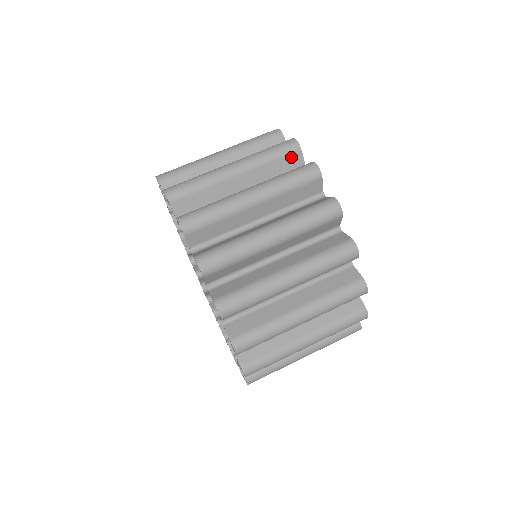
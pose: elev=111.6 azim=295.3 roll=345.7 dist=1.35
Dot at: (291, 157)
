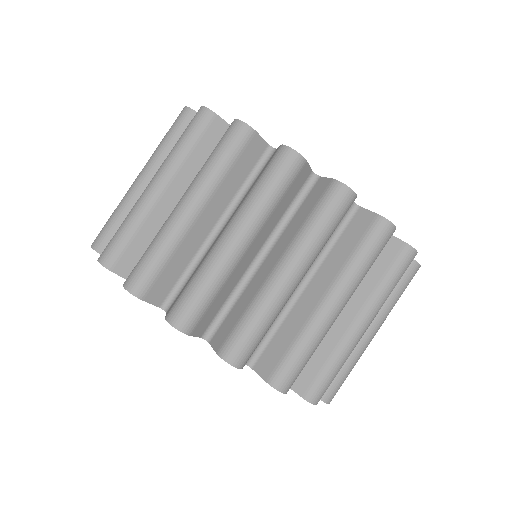
Dot at: (346, 212)
